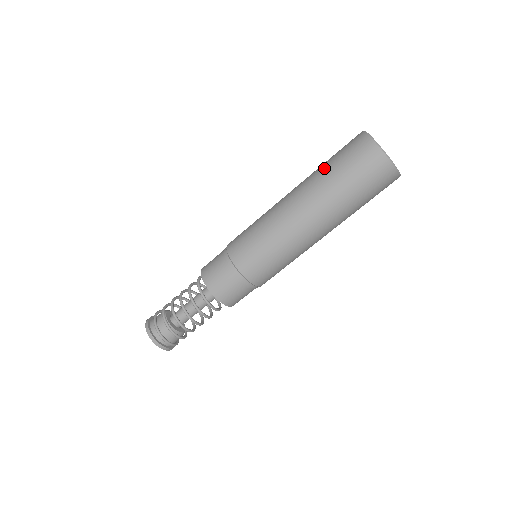
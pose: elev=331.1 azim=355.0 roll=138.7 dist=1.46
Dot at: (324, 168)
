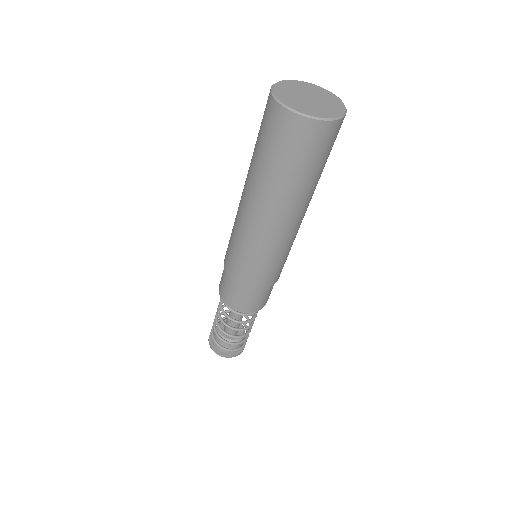
Dot at: (274, 173)
